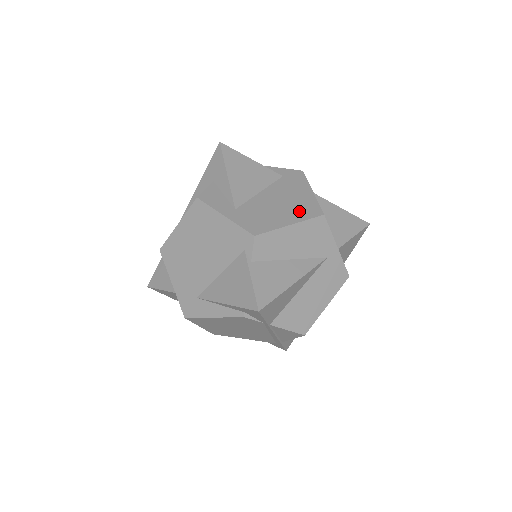
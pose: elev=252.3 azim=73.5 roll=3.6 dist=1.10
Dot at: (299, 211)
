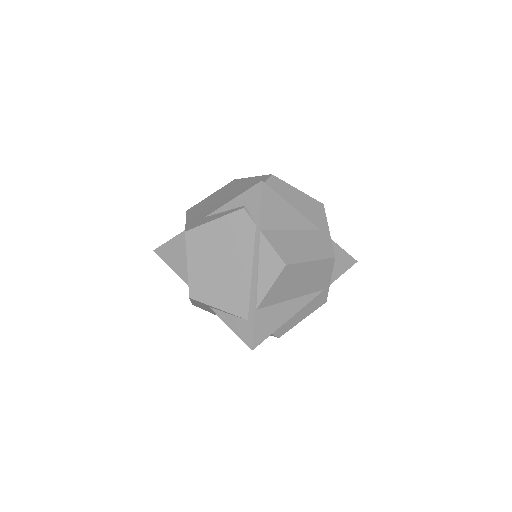
Dot at: occluded
